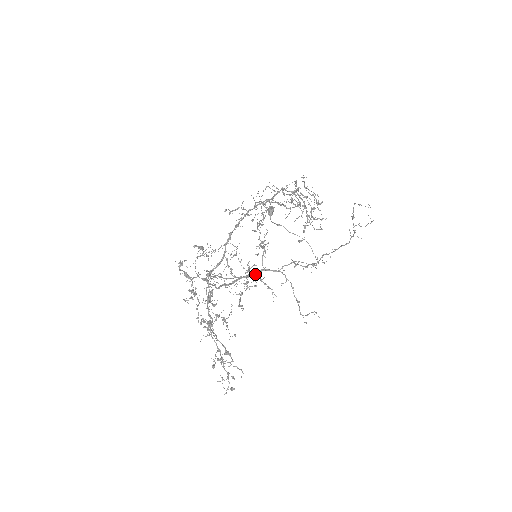
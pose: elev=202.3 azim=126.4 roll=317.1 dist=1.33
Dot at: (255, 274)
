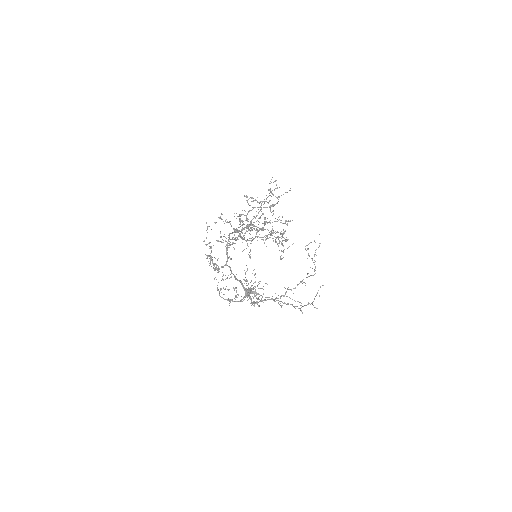
Dot at: occluded
